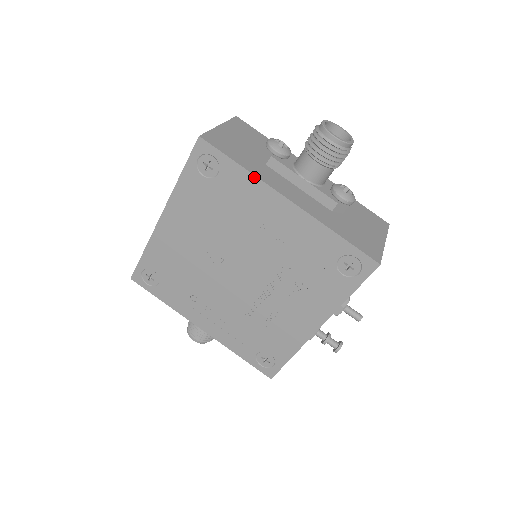
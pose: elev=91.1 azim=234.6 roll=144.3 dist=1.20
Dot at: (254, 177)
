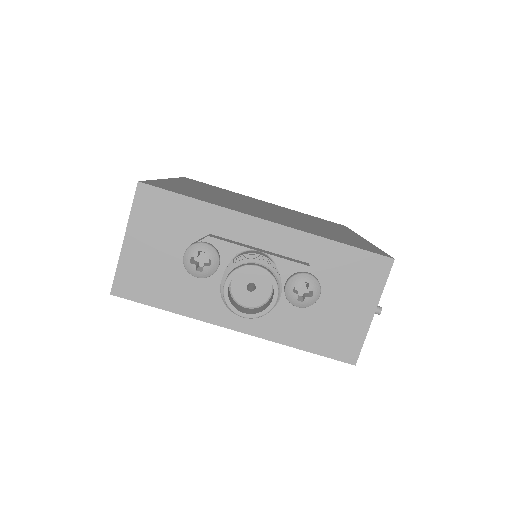
Dot at: (188, 316)
